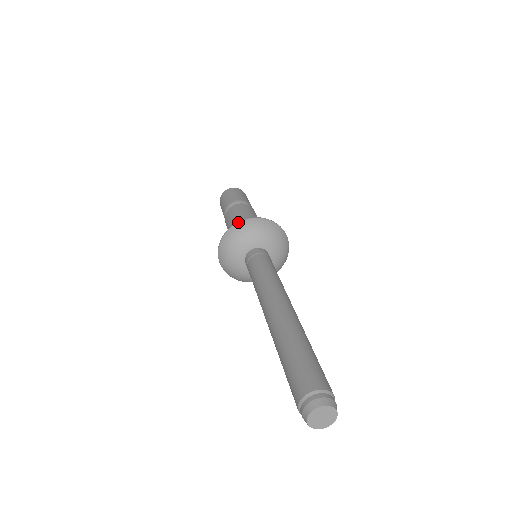
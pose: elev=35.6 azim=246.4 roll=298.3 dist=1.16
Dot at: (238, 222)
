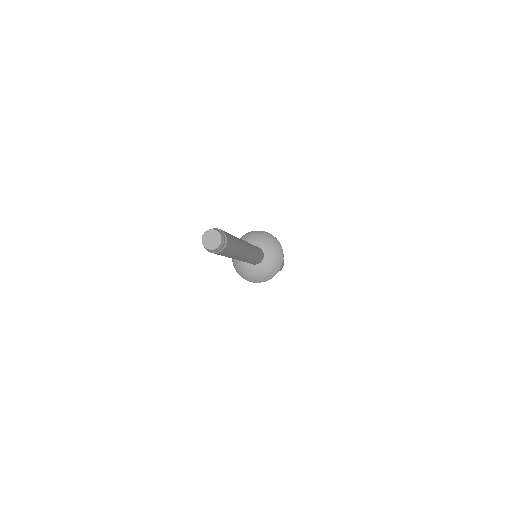
Dot at: occluded
